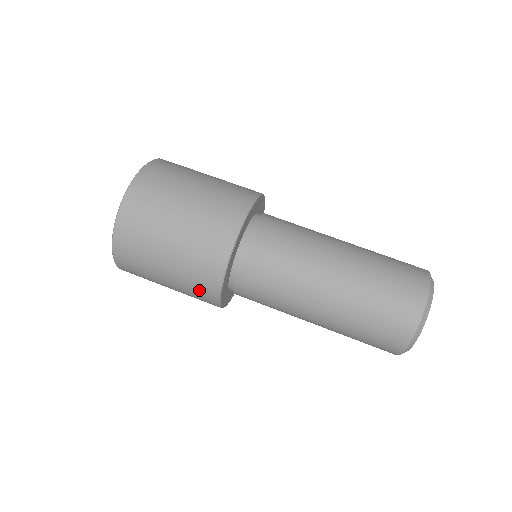
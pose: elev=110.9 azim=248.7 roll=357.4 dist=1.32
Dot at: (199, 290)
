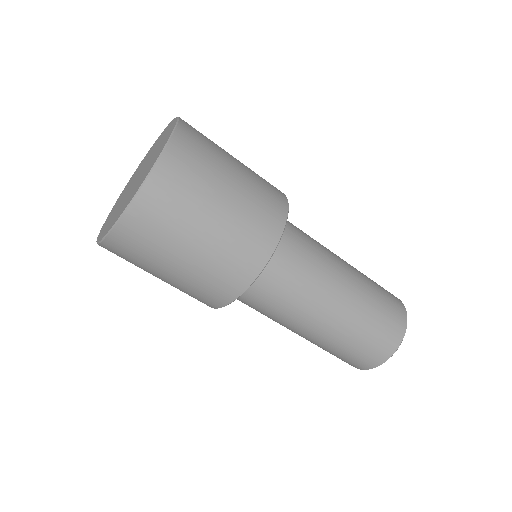
Dot at: occluded
